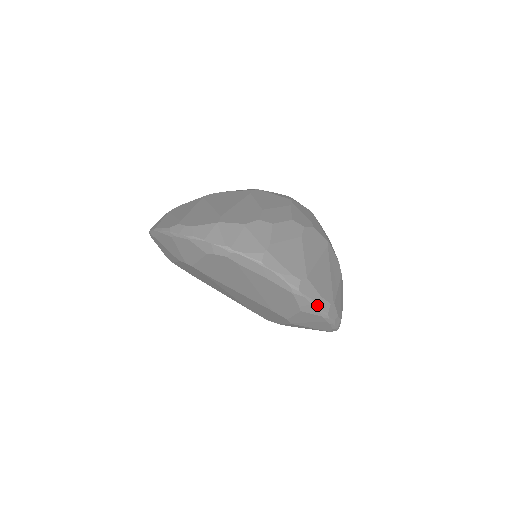
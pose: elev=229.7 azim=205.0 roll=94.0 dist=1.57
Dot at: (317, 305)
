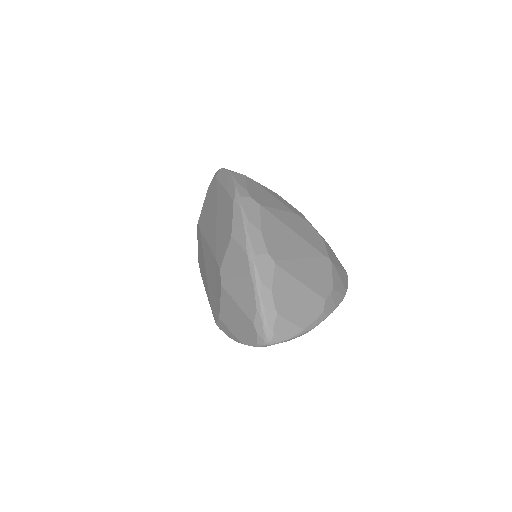
Dot at: (249, 231)
